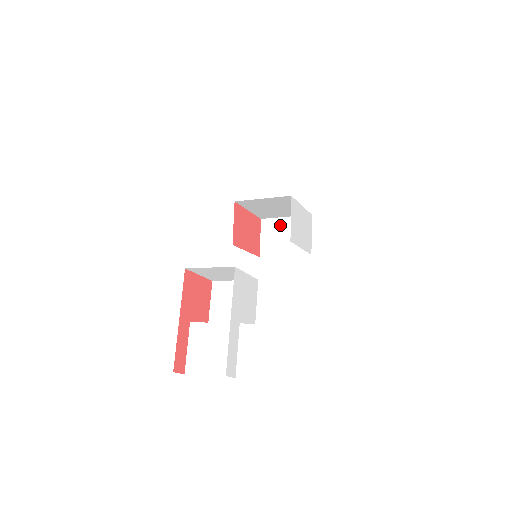
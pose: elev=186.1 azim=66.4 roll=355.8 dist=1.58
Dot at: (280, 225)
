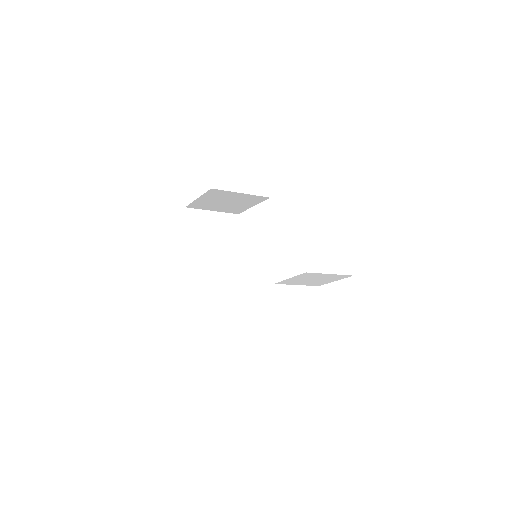
Dot at: (207, 218)
